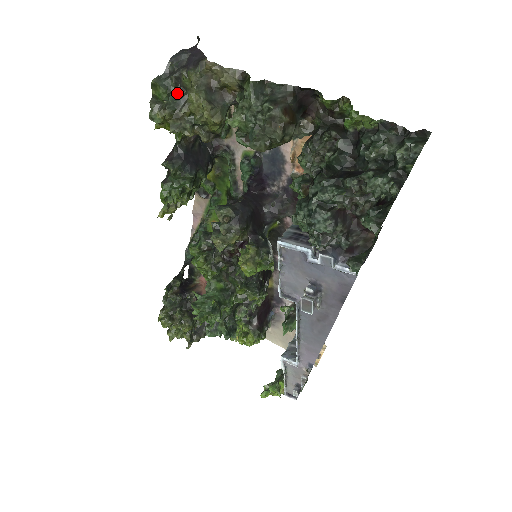
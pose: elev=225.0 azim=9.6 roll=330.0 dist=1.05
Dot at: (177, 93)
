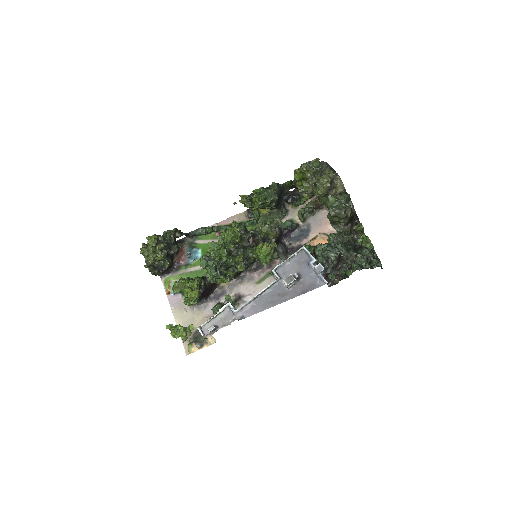
Dot at: (319, 170)
